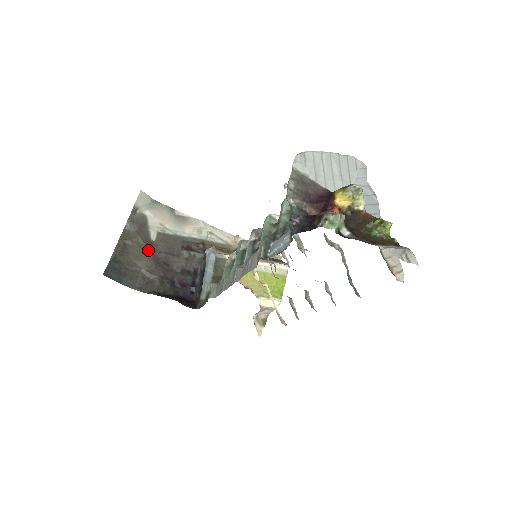
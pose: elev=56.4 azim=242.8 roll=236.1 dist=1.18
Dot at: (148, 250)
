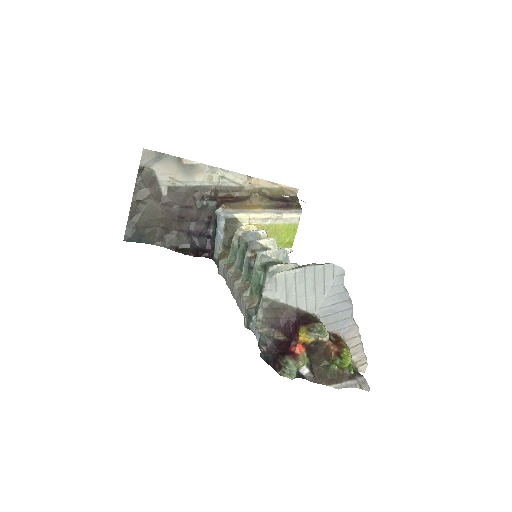
Dot at: (161, 207)
